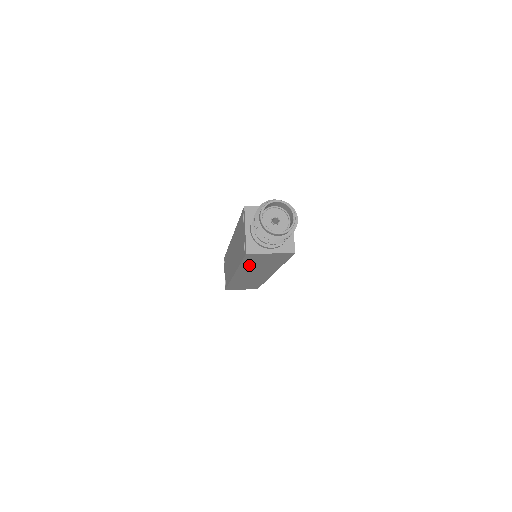
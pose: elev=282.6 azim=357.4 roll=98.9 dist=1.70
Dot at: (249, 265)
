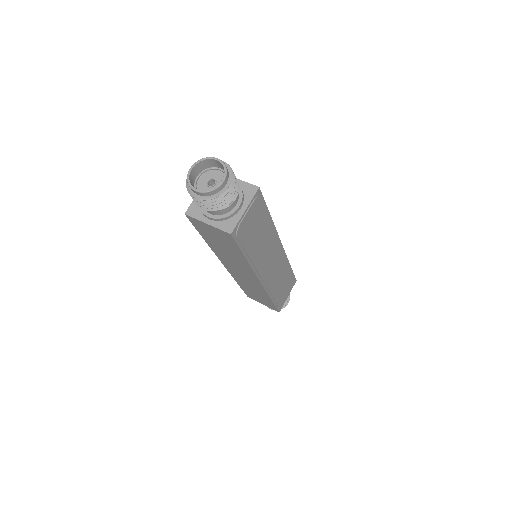
Dot at: (215, 245)
